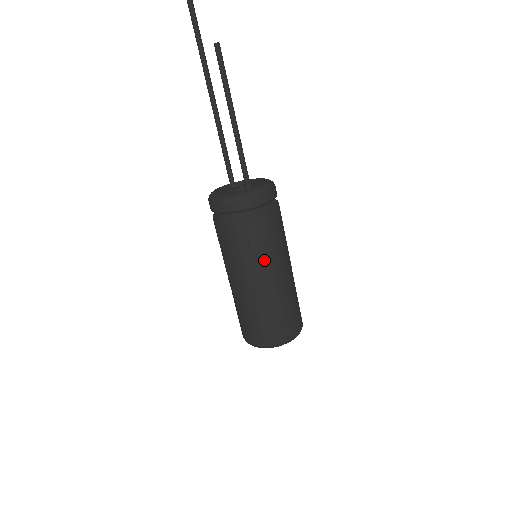
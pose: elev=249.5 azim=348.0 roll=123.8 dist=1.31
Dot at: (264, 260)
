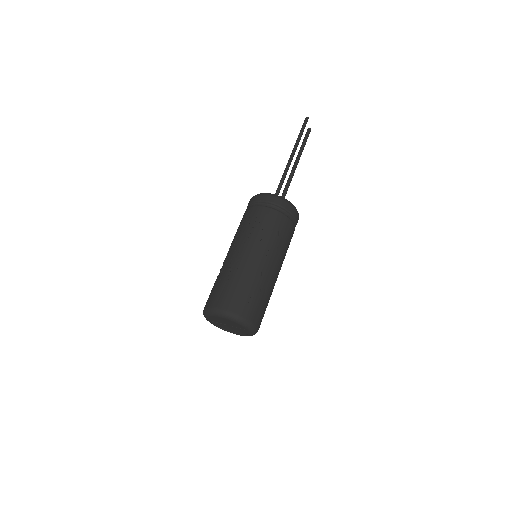
Dot at: (262, 241)
